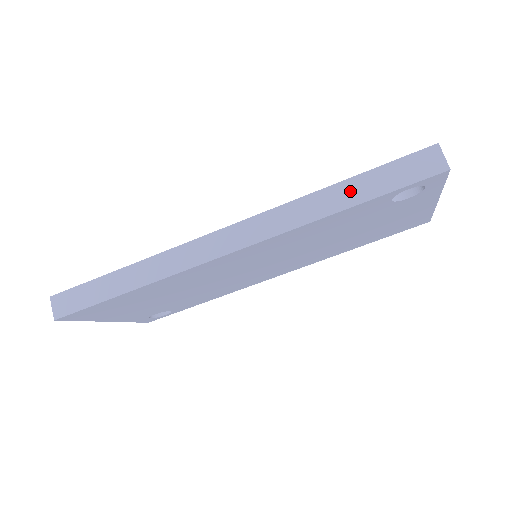
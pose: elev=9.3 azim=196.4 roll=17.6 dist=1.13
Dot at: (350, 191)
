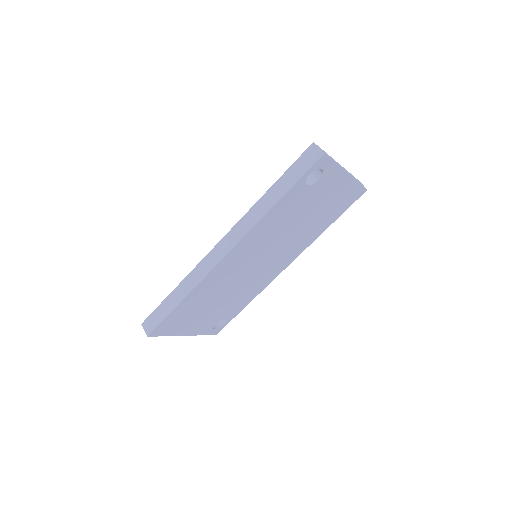
Dot at: (277, 190)
